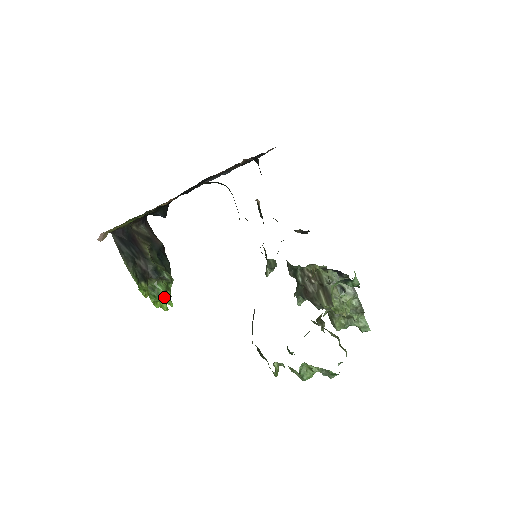
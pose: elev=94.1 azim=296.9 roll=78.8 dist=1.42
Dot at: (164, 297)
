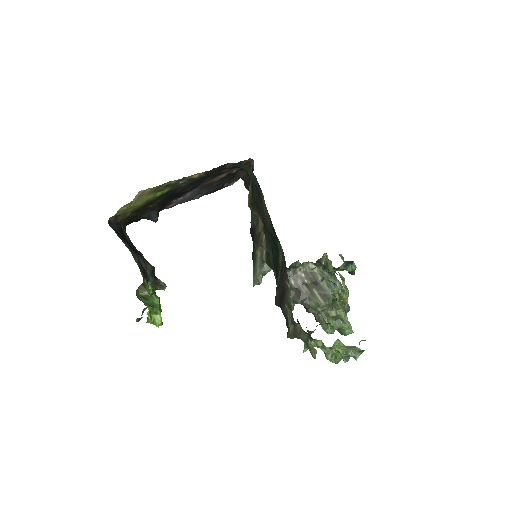
Dot at: (159, 307)
